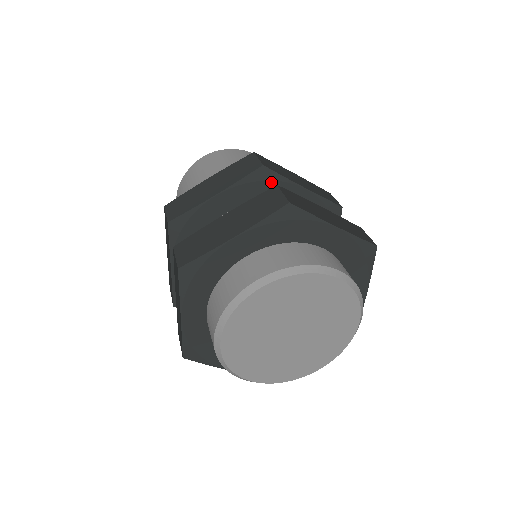
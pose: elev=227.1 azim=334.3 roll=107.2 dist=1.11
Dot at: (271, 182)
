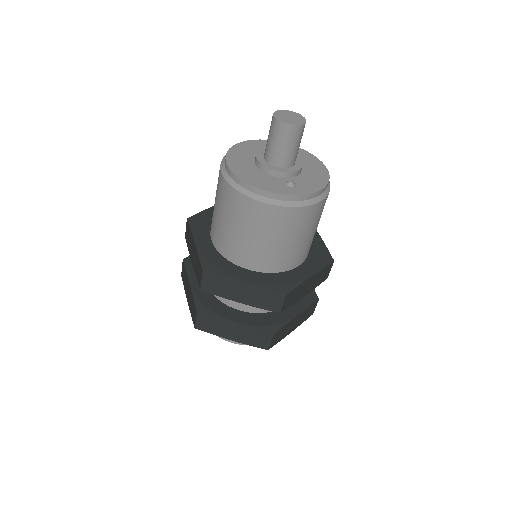
Dot at: occluded
